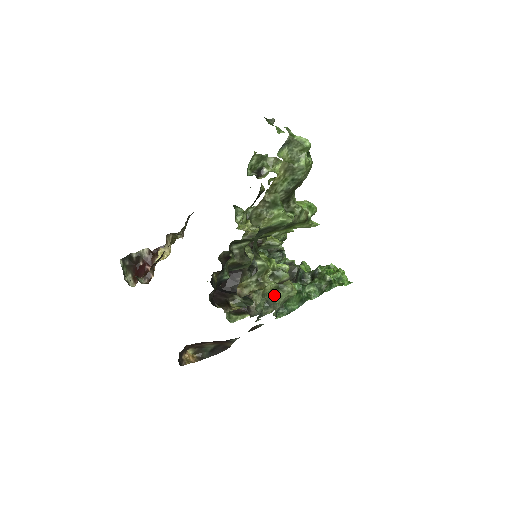
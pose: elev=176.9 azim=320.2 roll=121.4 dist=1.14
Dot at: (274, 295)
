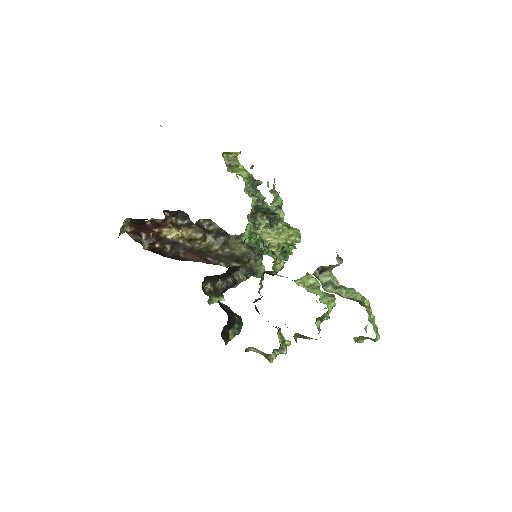
Dot at: occluded
